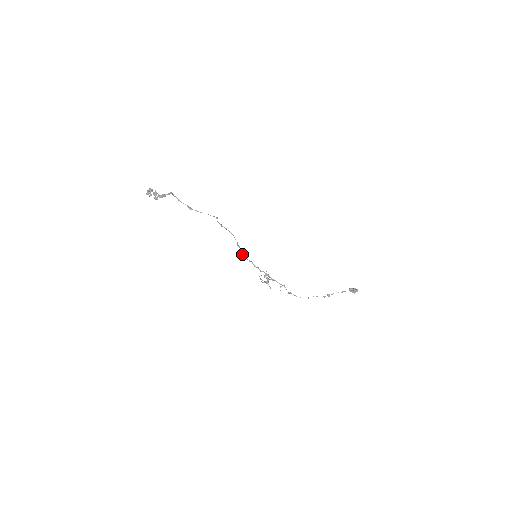
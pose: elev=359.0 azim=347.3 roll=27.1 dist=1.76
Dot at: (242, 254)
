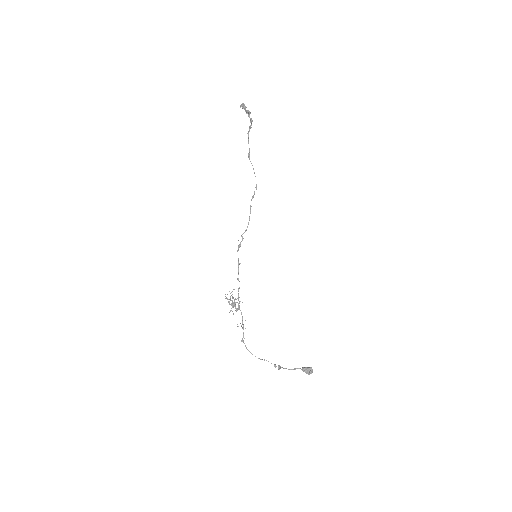
Dot at: (238, 249)
